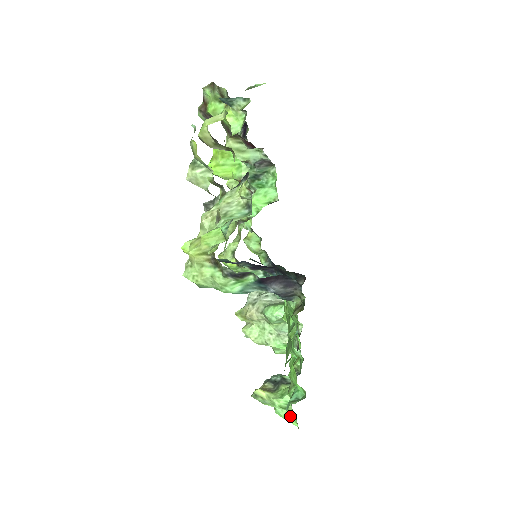
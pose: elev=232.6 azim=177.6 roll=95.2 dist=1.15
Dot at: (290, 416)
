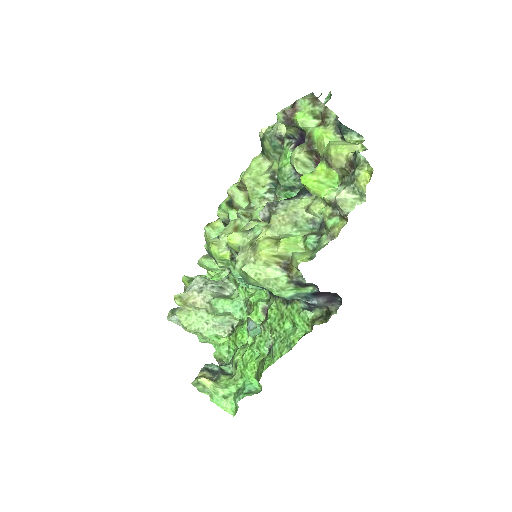
Dot at: (228, 405)
